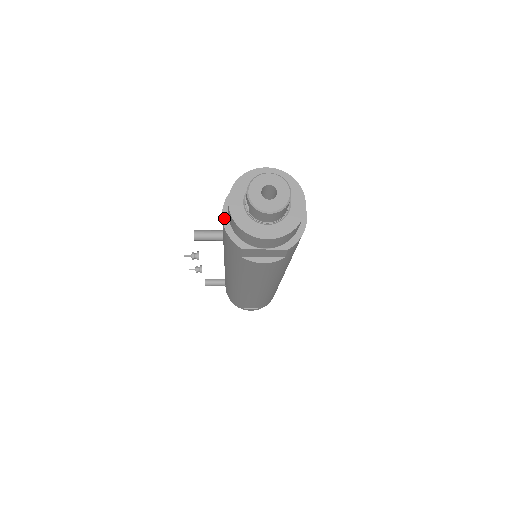
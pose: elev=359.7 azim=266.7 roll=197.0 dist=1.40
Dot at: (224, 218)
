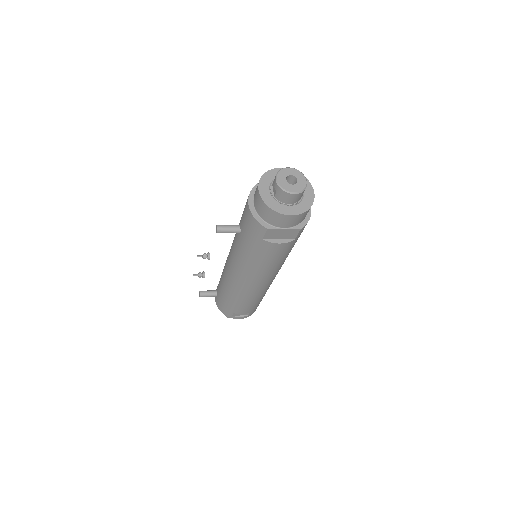
Dot at: (250, 206)
